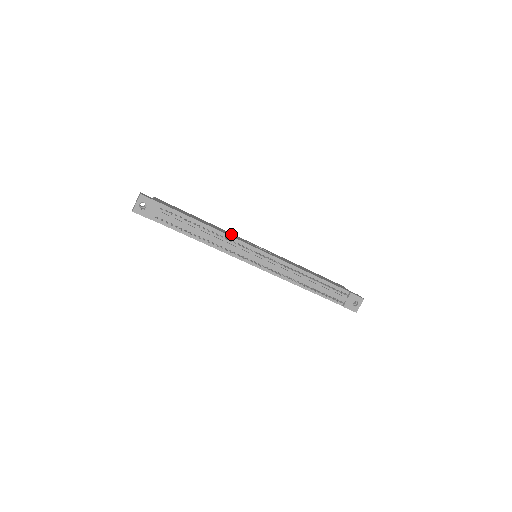
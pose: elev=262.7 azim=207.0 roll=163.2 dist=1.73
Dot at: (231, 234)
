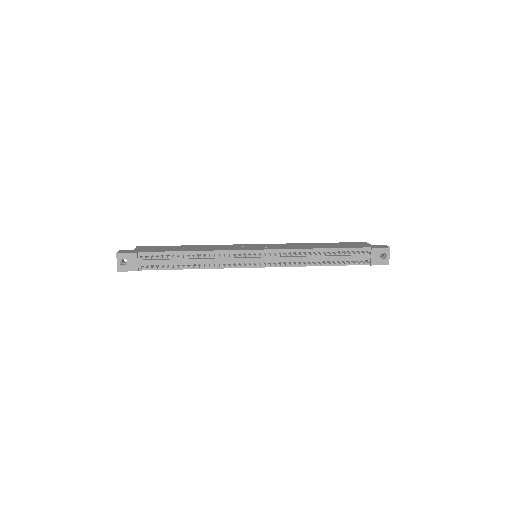
Dot at: (222, 247)
